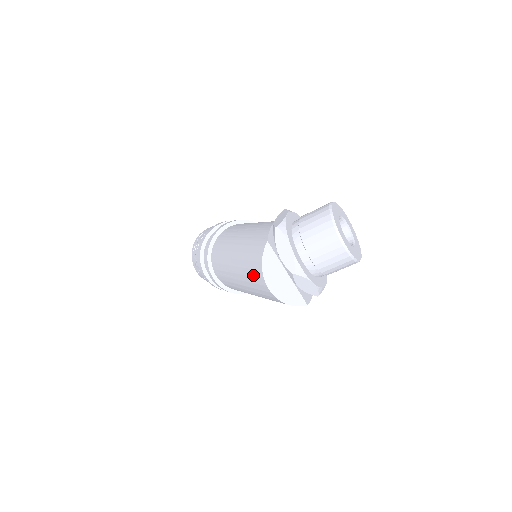
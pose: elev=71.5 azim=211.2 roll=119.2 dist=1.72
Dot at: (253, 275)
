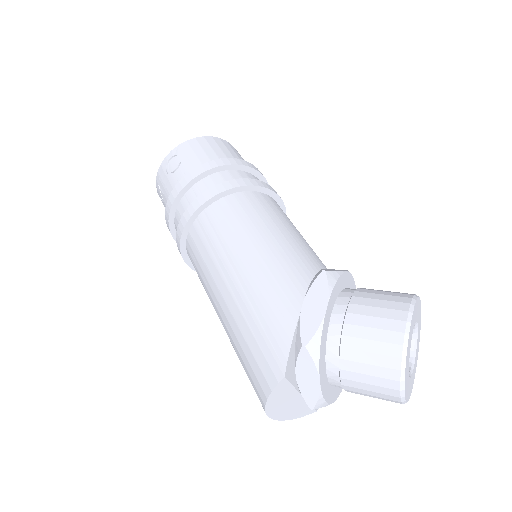
Dot at: (249, 378)
